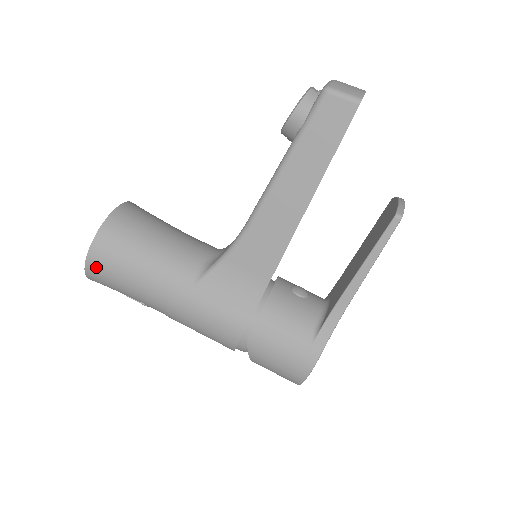
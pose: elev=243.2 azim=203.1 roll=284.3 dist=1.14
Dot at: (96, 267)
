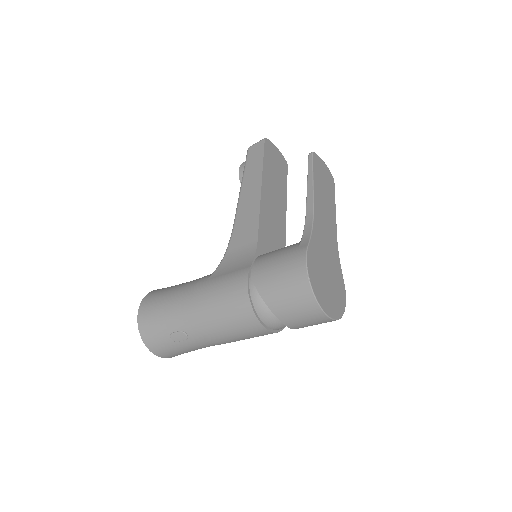
Dot at: (144, 314)
